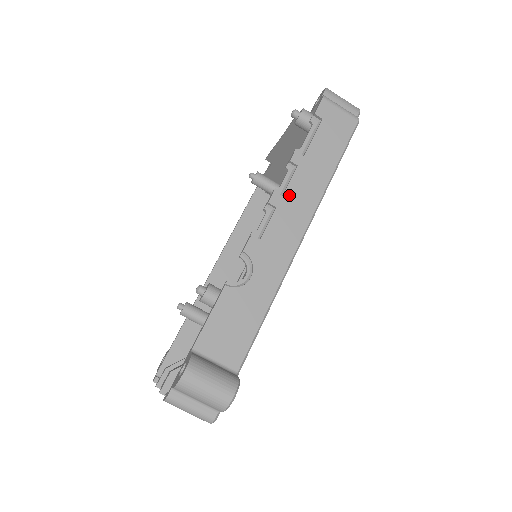
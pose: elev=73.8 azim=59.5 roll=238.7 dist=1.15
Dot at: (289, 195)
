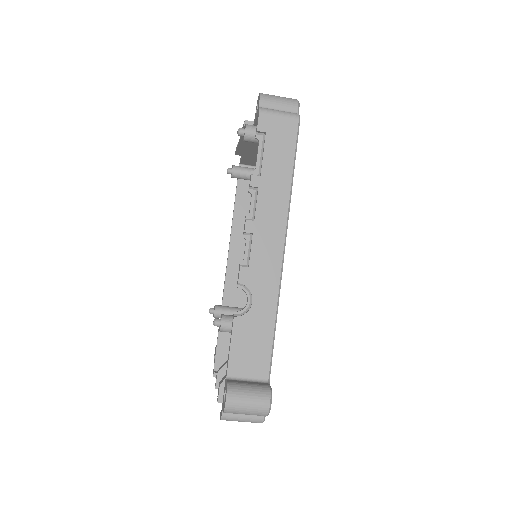
Dot at: (260, 218)
